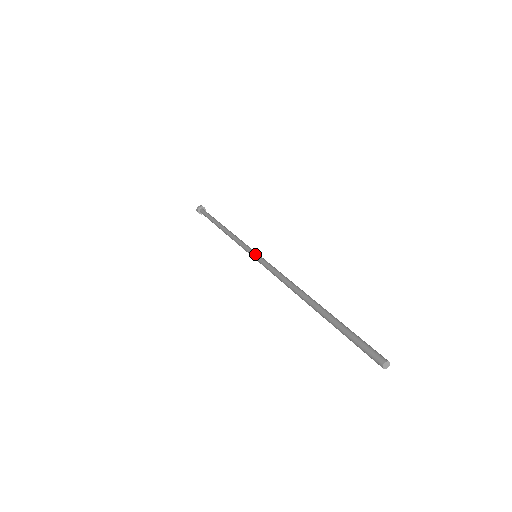
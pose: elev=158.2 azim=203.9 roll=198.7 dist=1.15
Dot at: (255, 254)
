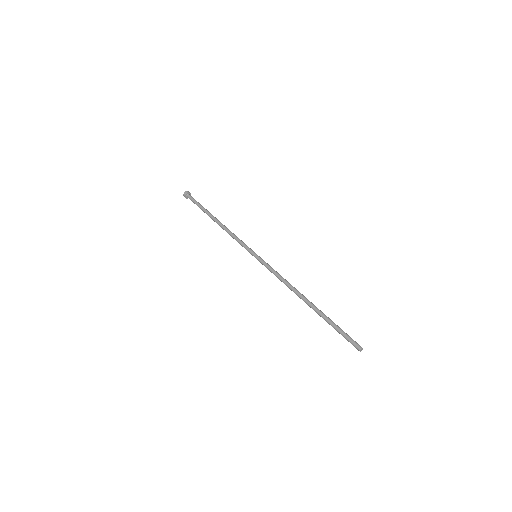
Dot at: (255, 256)
